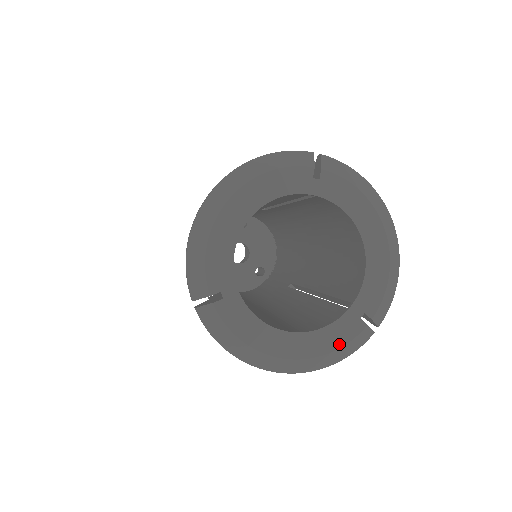
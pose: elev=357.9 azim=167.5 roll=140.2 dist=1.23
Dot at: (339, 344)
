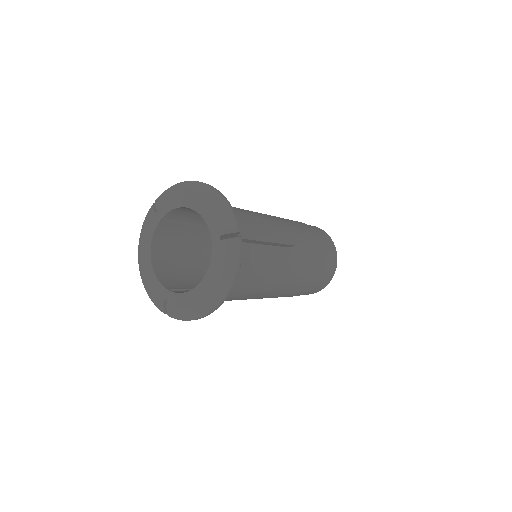
Dot at: (222, 263)
